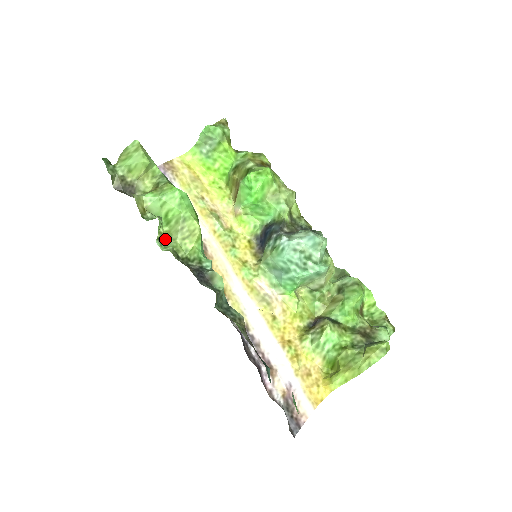
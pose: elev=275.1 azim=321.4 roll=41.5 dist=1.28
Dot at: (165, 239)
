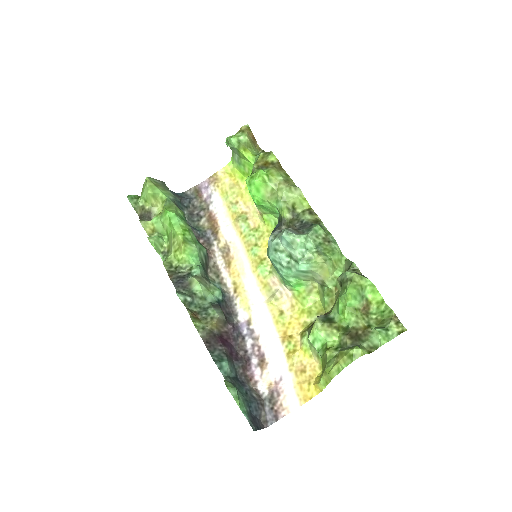
Dot at: (167, 252)
